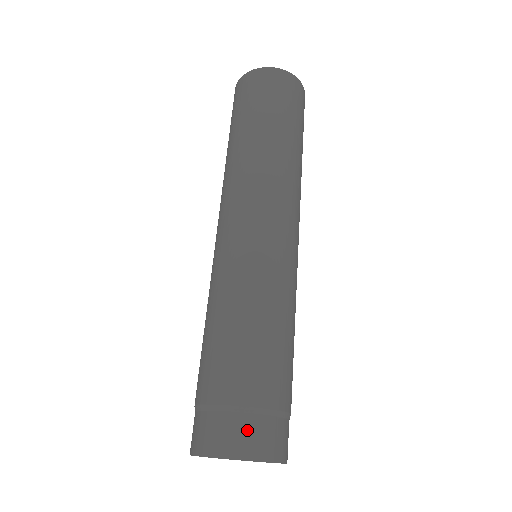
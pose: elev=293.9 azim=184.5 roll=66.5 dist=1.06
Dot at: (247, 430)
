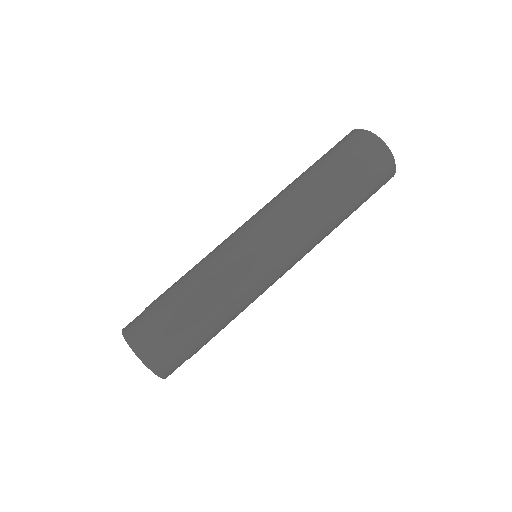
Dot at: (166, 358)
